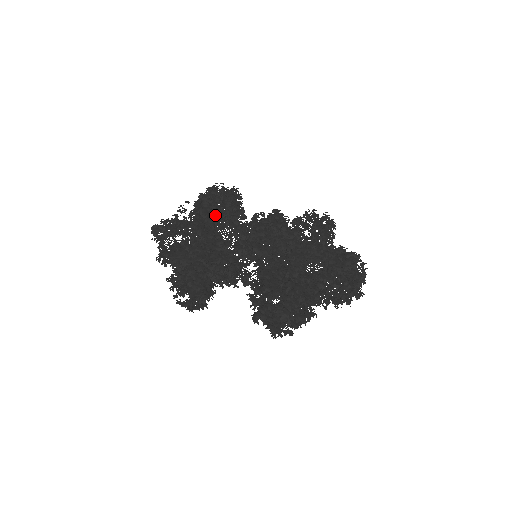
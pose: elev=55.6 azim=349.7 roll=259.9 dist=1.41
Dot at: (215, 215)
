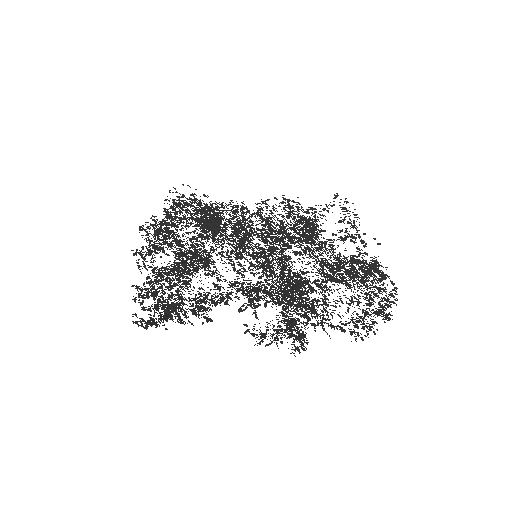
Dot at: (218, 215)
